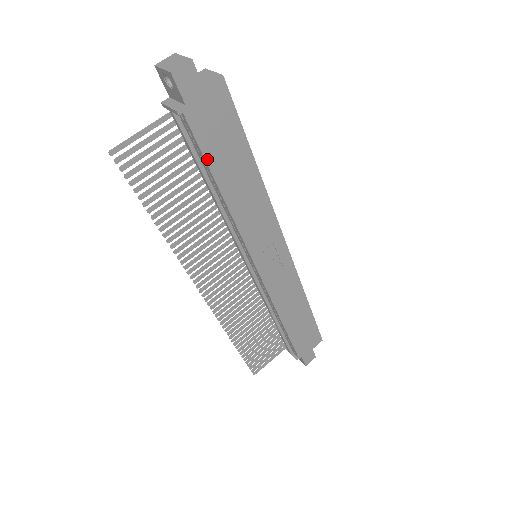
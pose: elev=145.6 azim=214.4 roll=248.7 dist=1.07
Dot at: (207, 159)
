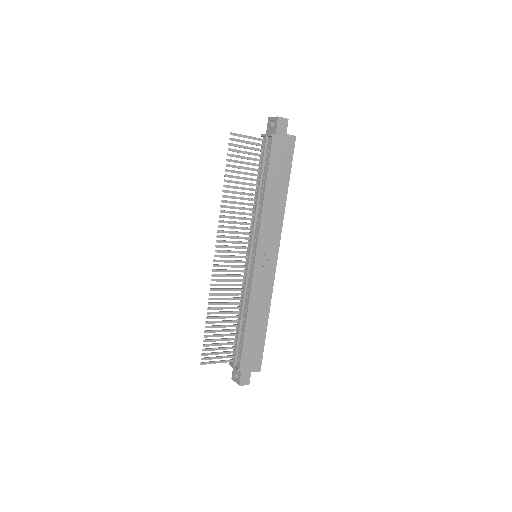
Dot at: (269, 167)
